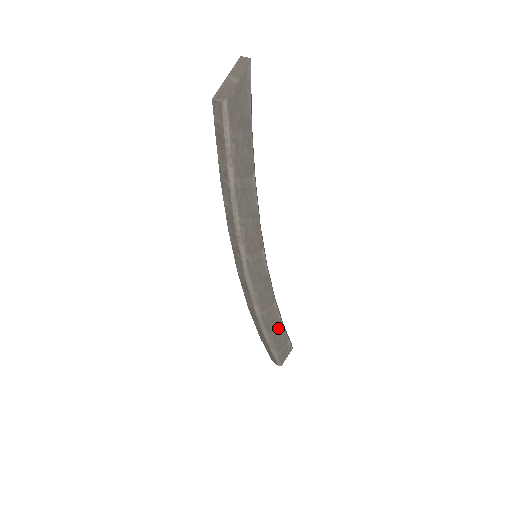
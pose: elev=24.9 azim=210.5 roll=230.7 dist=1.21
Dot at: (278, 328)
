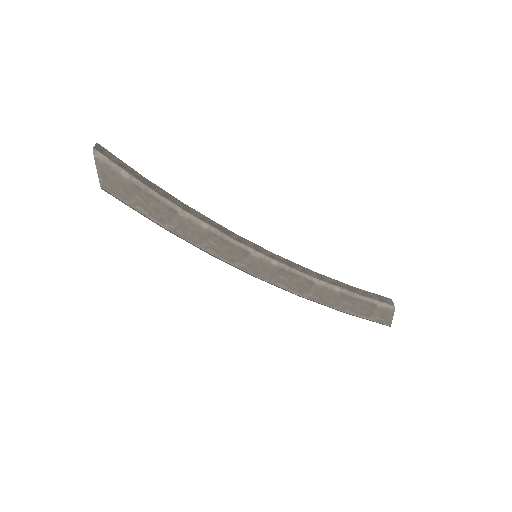
Dot at: (346, 300)
